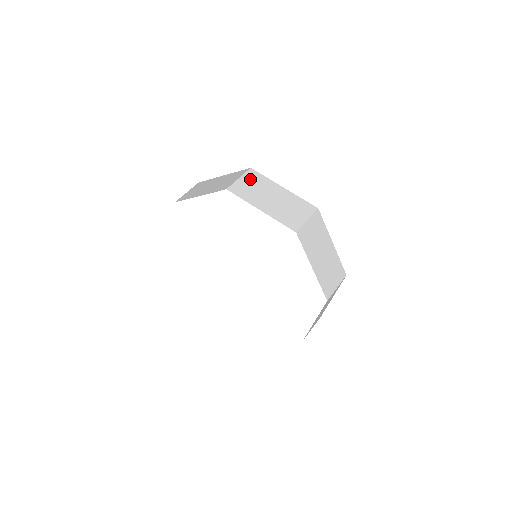
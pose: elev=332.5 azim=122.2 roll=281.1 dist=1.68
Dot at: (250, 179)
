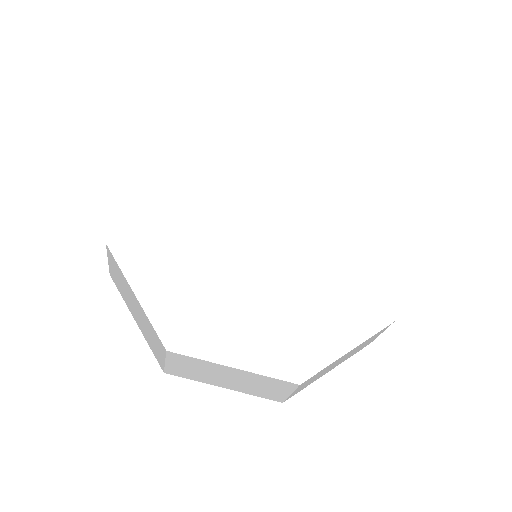
Dot at: occluded
